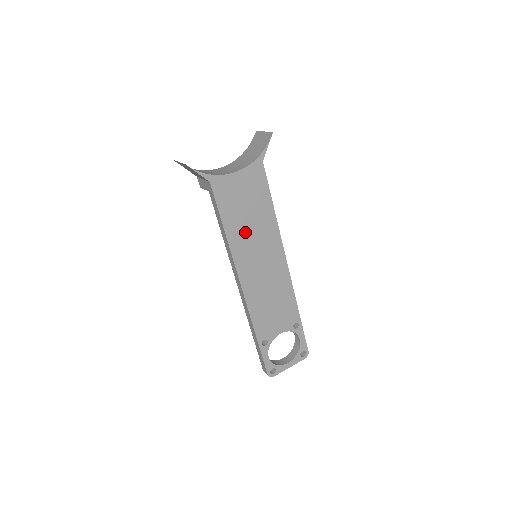
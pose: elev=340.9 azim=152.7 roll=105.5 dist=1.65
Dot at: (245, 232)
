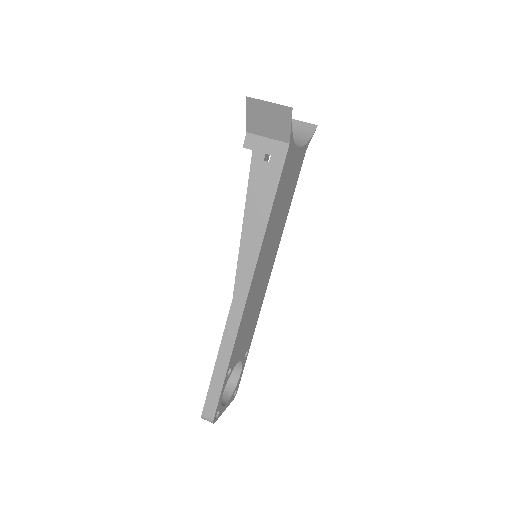
Dot at: (275, 221)
